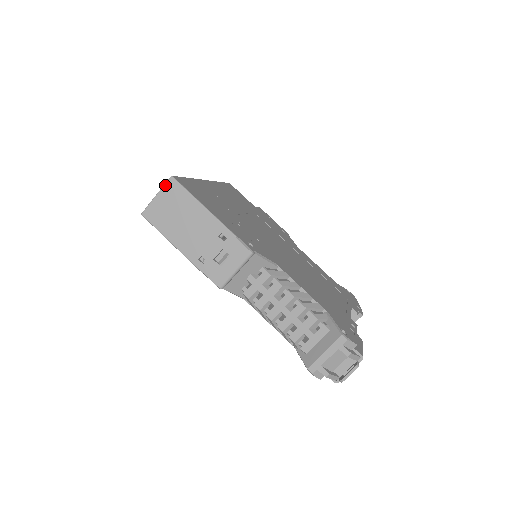
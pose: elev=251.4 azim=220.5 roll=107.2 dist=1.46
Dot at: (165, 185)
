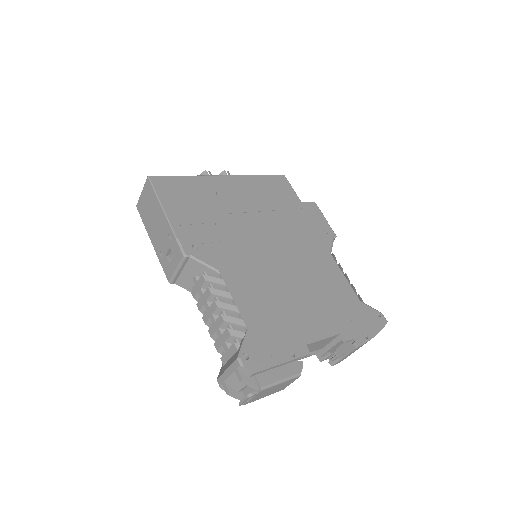
Dot at: (145, 184)
